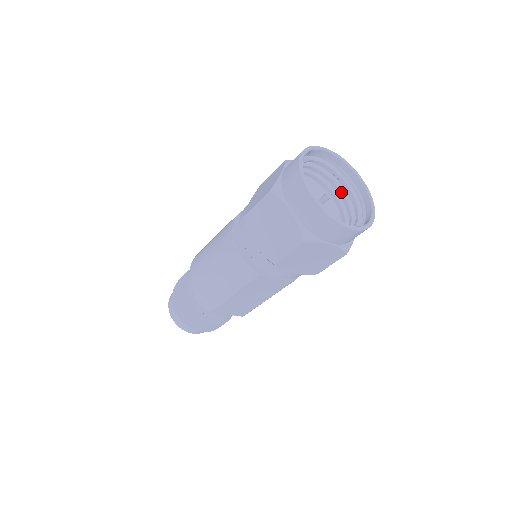
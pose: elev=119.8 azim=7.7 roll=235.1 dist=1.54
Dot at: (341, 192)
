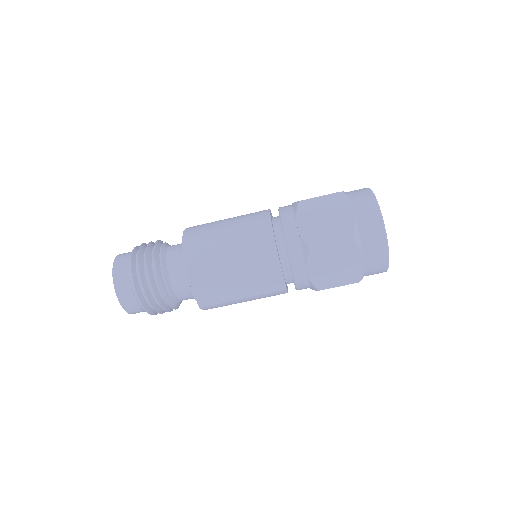
Dot at: occluded
